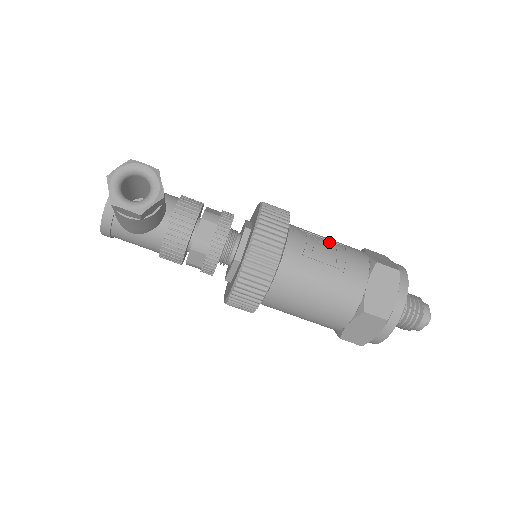
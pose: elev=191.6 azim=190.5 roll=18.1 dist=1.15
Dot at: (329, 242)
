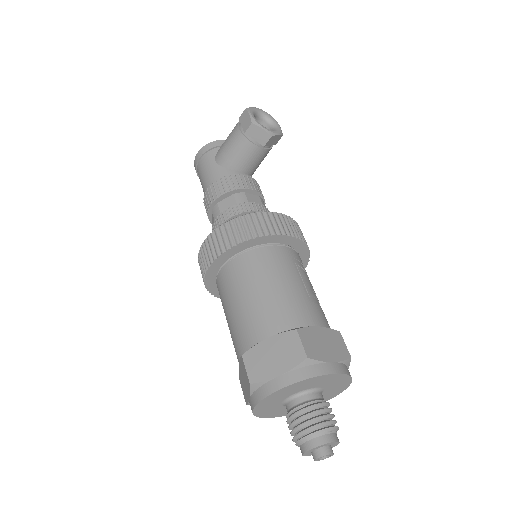
Dot at: (316, 296)
